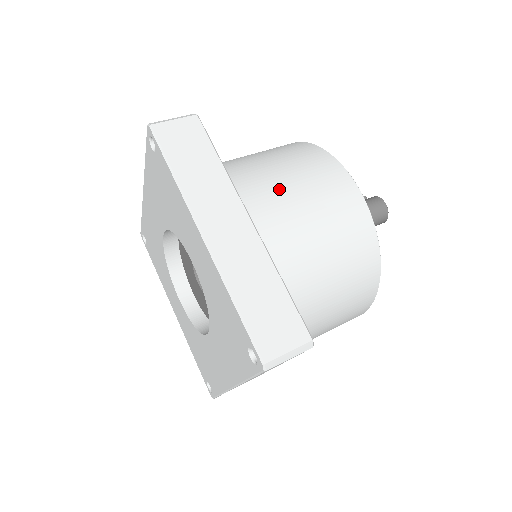
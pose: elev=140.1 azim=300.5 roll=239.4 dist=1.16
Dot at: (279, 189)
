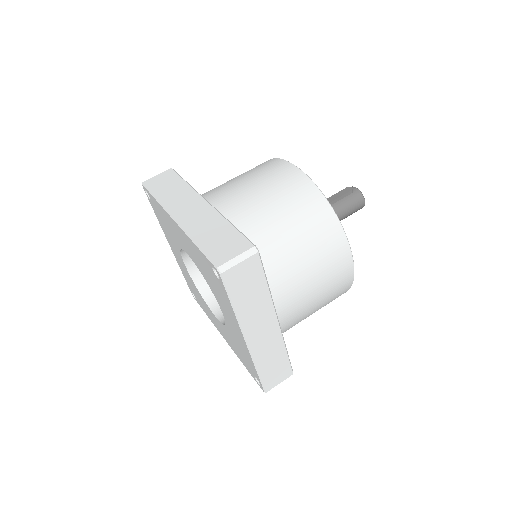
Dot at: (301, 284)
